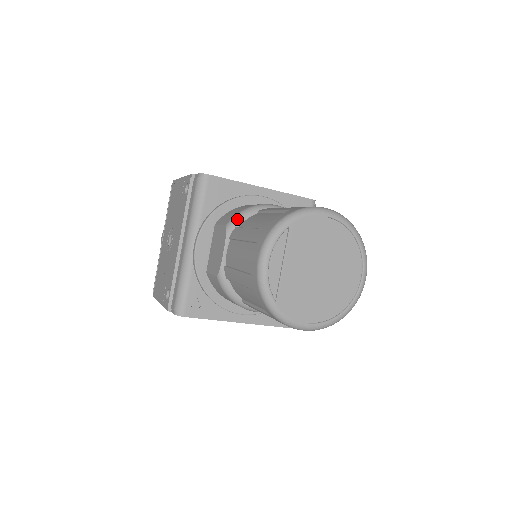
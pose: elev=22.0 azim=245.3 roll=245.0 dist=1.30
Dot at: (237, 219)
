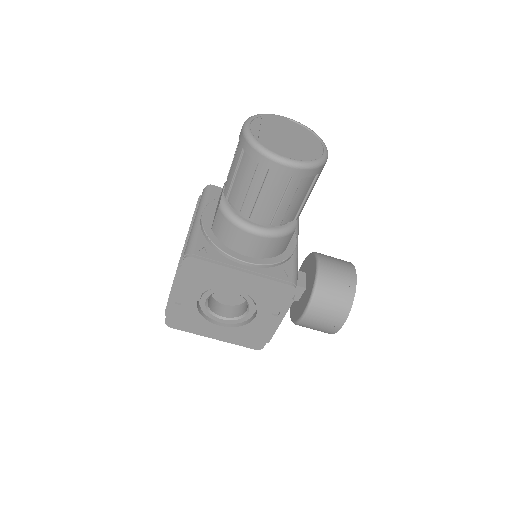
Dot at: occluded
